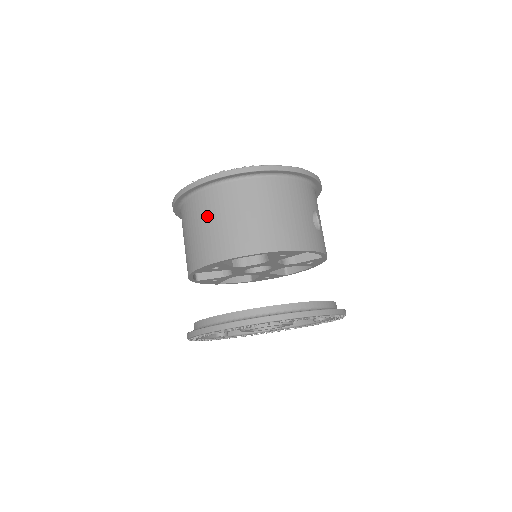
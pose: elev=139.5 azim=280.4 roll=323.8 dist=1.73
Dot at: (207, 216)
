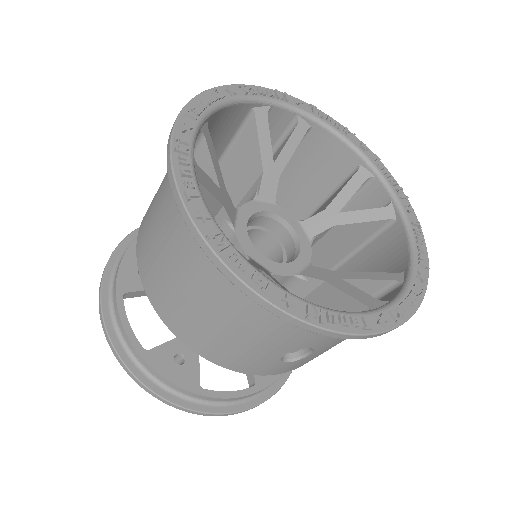
Dot at: (161, 200)
